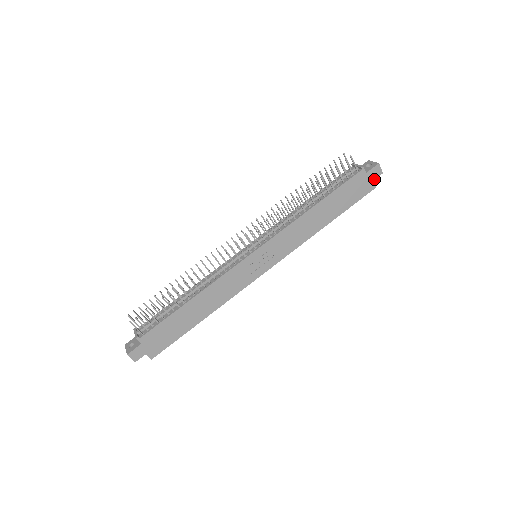
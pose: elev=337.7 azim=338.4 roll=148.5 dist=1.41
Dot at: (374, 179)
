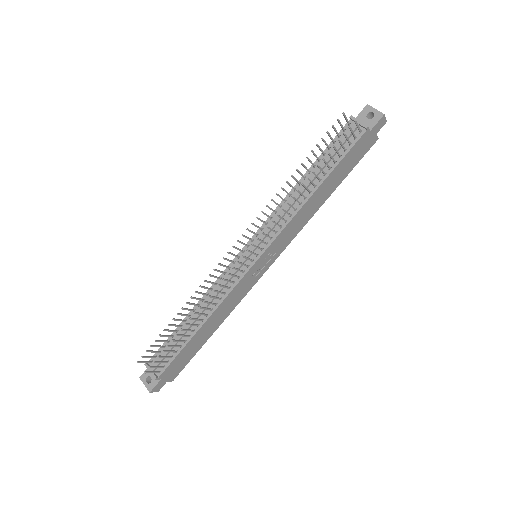
Dot at: (377, 132)
